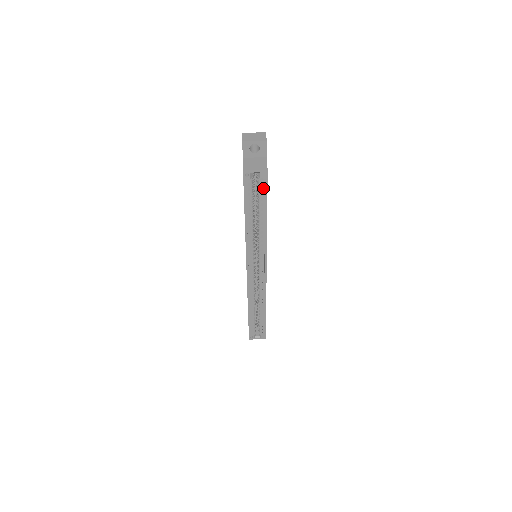
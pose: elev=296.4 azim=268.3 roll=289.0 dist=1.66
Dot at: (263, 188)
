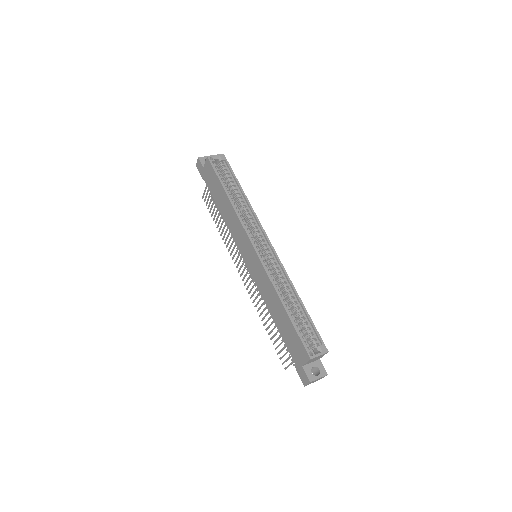
Dot at: (227, 169)
